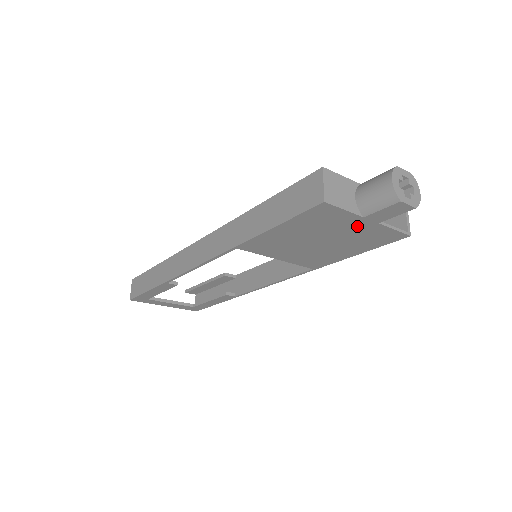
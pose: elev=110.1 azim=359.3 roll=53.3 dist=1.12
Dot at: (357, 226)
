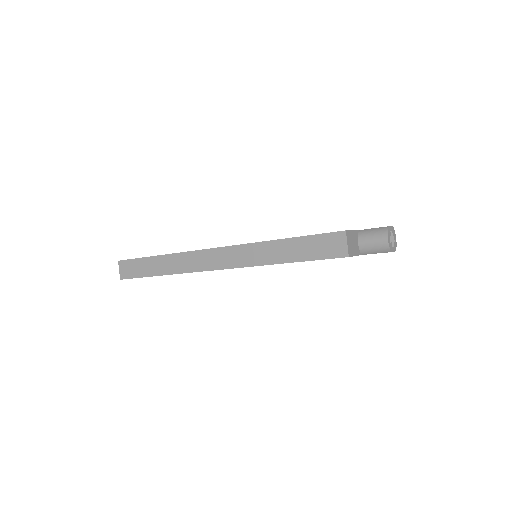
Dot at: occluded
